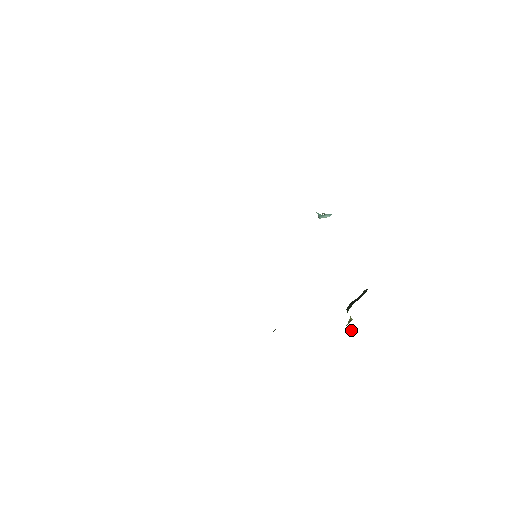
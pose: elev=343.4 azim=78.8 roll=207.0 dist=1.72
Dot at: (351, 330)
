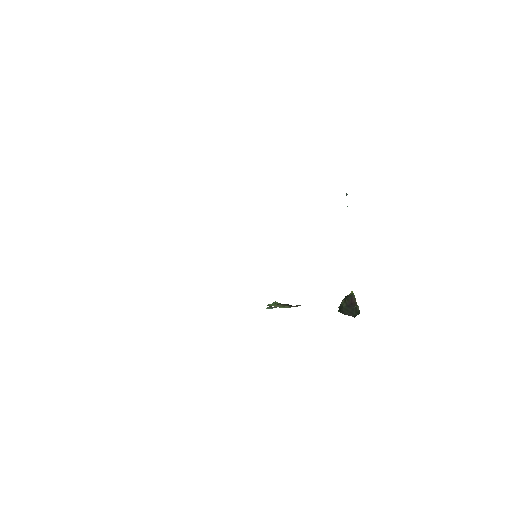
Dot at: occluded
